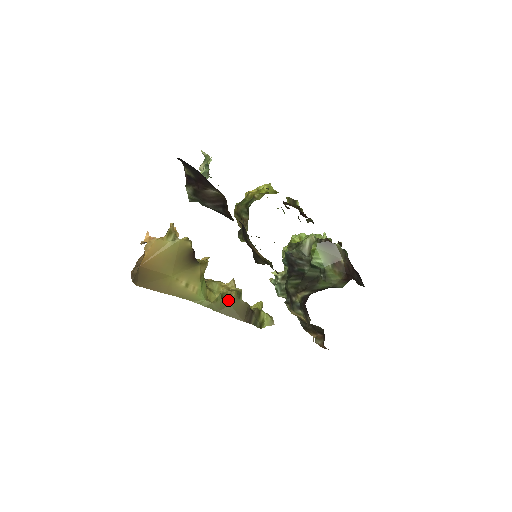
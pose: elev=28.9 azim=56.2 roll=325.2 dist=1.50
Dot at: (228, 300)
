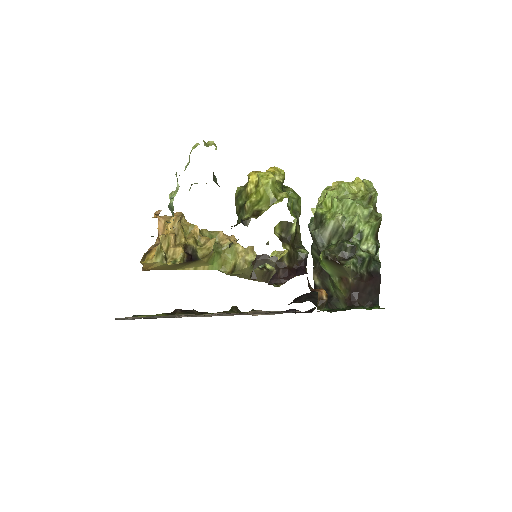
Dot at: (241, 271)
